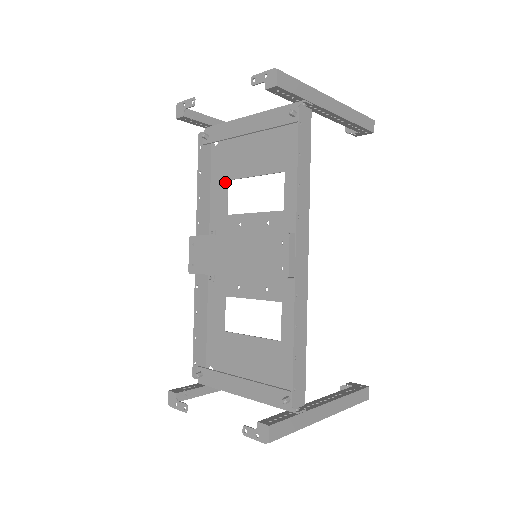
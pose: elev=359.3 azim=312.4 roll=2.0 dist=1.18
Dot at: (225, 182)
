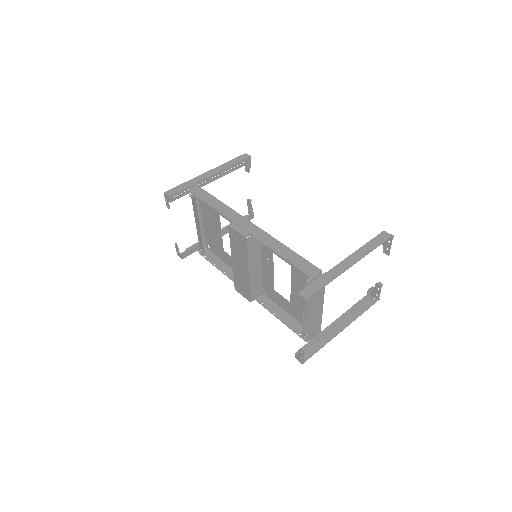
Dot at: (224, 253)
